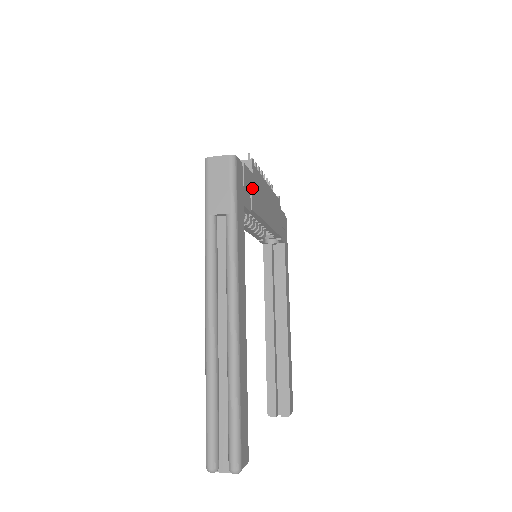
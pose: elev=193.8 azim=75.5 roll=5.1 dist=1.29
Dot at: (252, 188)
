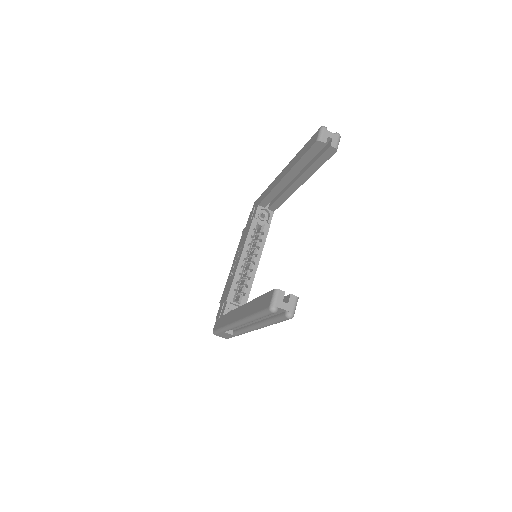
Dot at: occluded
